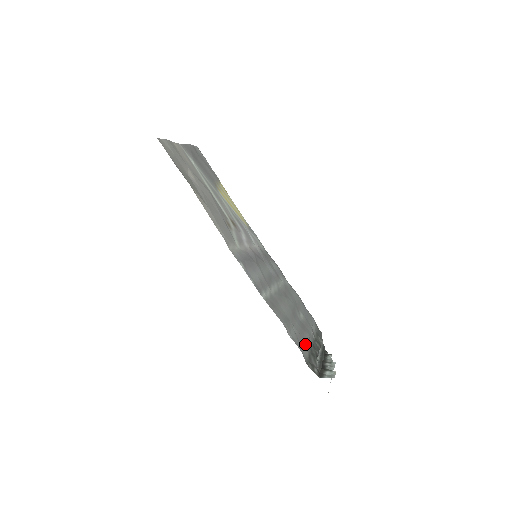
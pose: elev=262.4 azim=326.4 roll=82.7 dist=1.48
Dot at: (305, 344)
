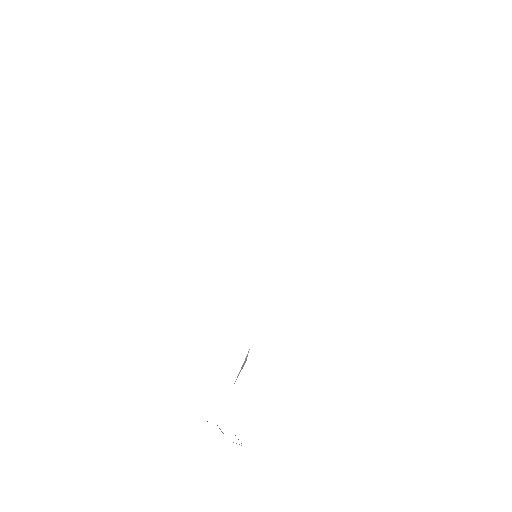
Dot at: occluded
